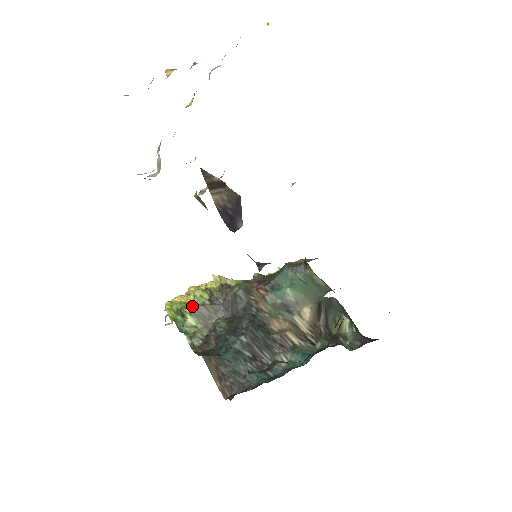
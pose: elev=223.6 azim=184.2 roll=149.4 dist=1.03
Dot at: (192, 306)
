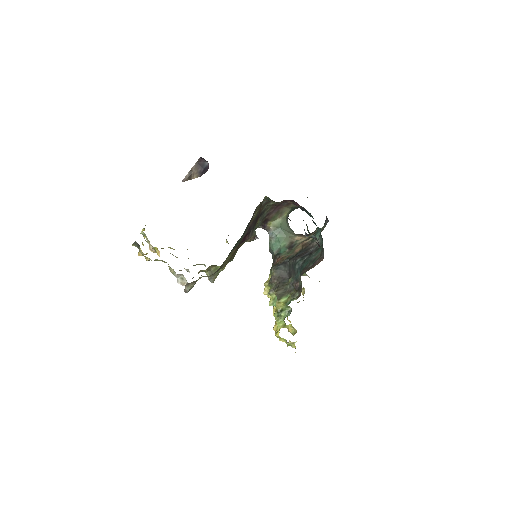
Dot at: occluded
